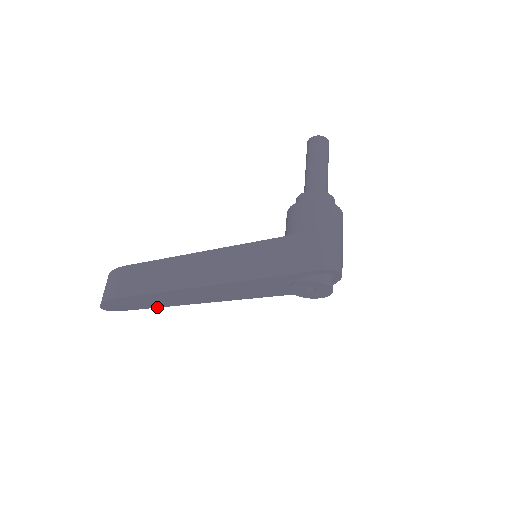
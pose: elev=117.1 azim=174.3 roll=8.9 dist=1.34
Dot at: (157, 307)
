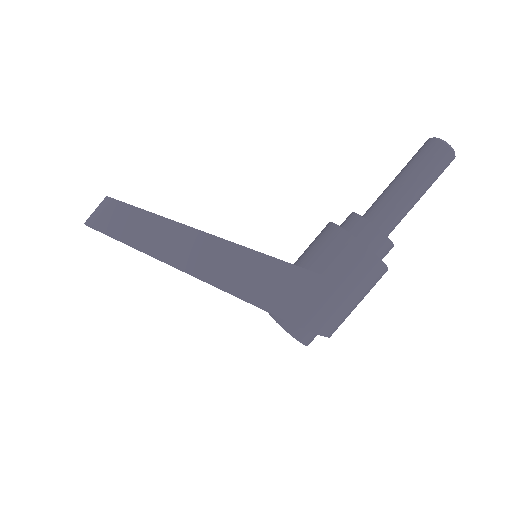
Dot at: occluded
